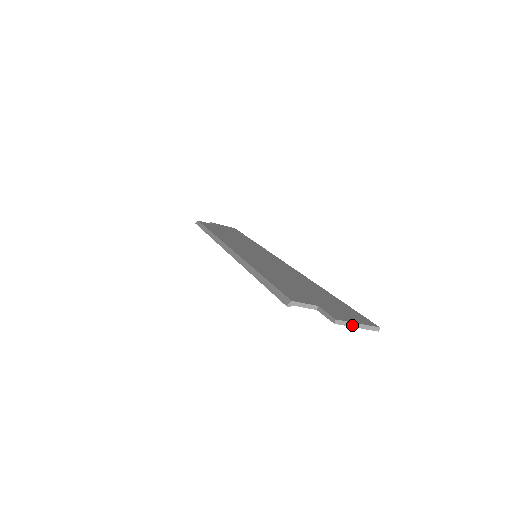
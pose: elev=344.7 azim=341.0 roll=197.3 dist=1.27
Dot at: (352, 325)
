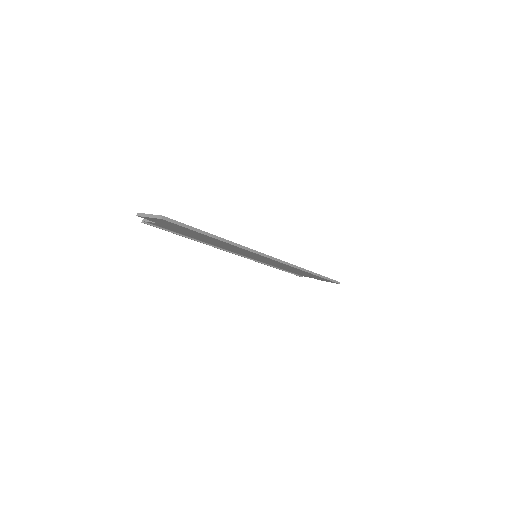
Dot at: (146, 216)
